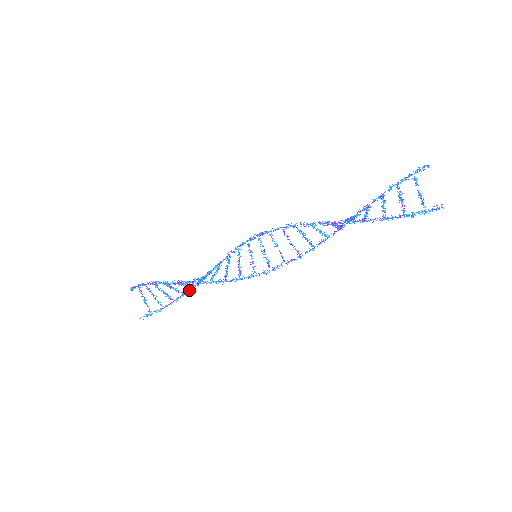
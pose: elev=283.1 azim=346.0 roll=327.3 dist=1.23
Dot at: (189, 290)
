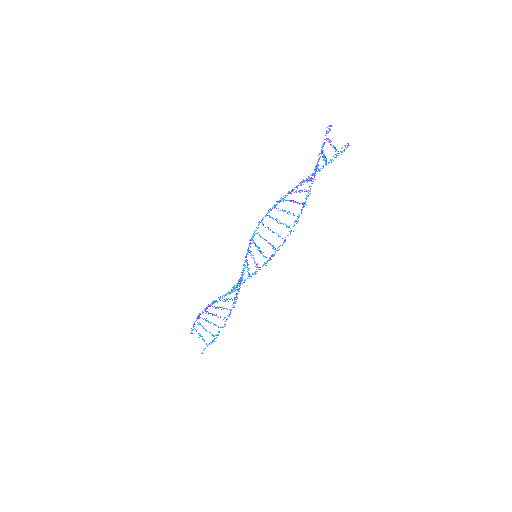
Dot at: (229, 314)
